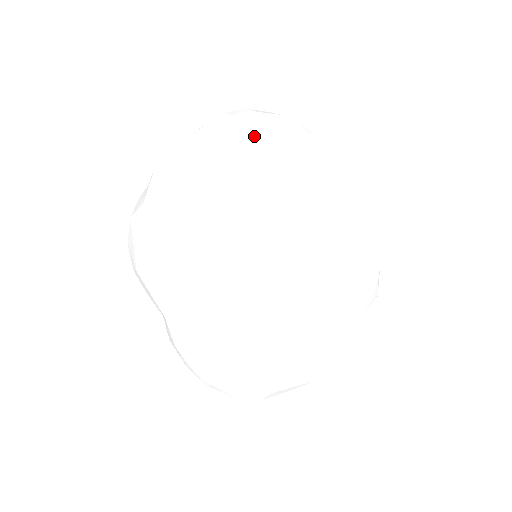
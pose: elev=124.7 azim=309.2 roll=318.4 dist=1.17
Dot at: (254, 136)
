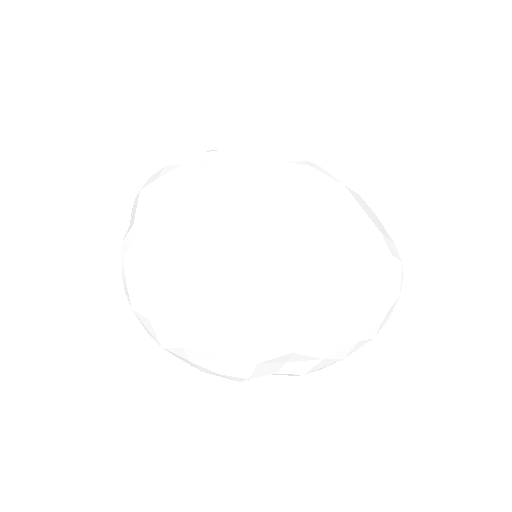
Dot at: (270, 152)
